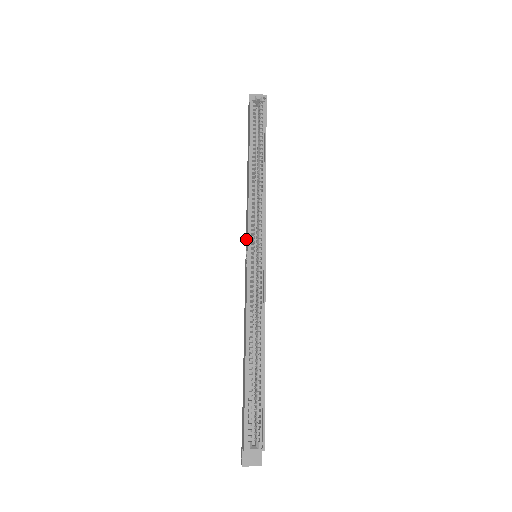
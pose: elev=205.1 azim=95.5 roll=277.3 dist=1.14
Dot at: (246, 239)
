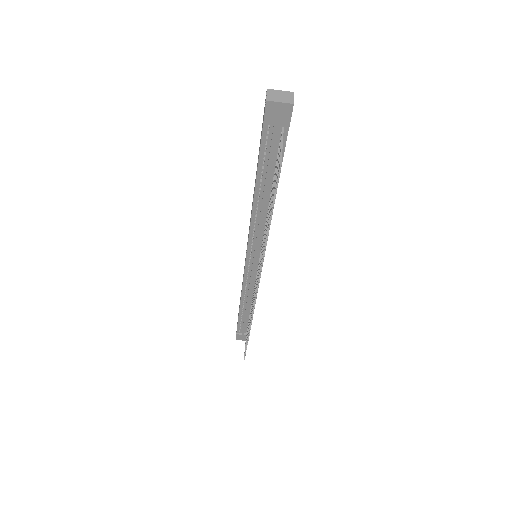
Dot at: occluded
